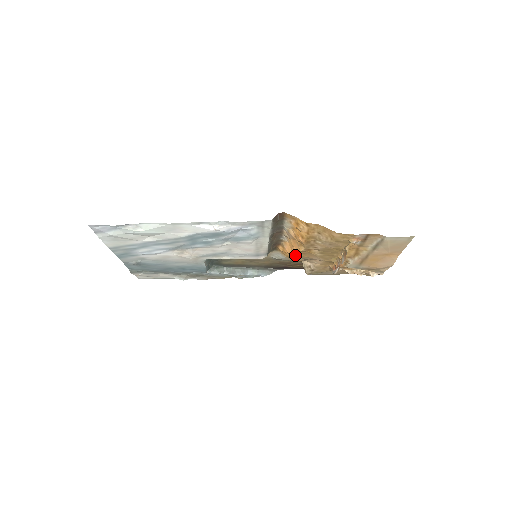
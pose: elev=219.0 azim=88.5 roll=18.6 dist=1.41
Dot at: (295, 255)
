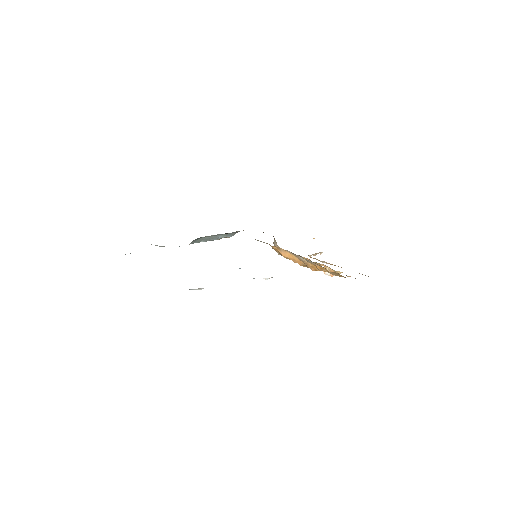
Dot at: occluded
